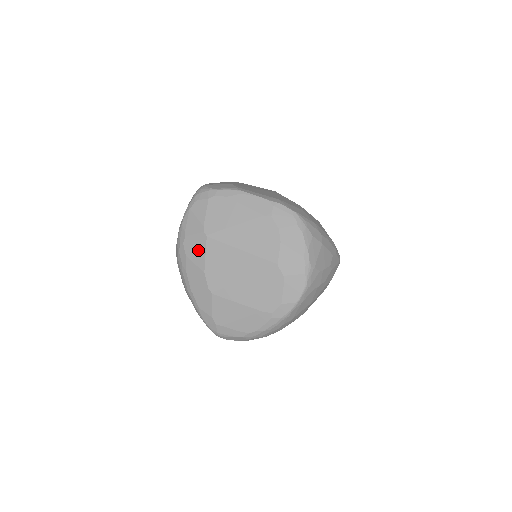
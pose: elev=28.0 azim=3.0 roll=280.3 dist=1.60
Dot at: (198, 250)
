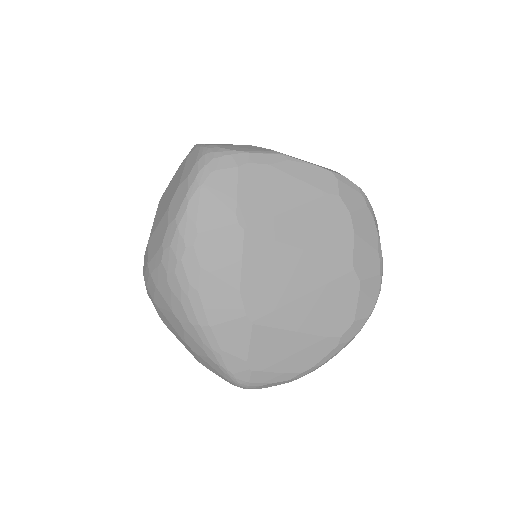
Dot at: (226, 255)
